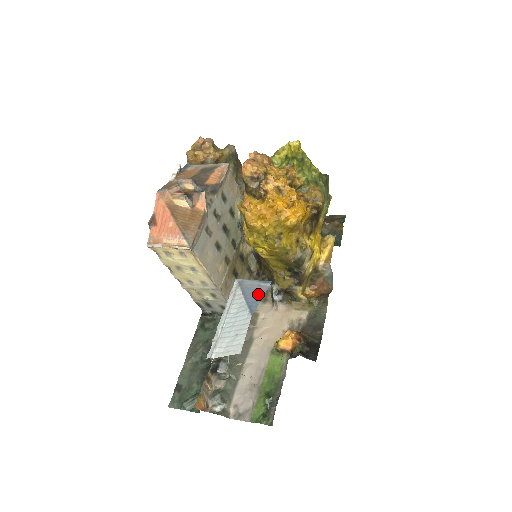
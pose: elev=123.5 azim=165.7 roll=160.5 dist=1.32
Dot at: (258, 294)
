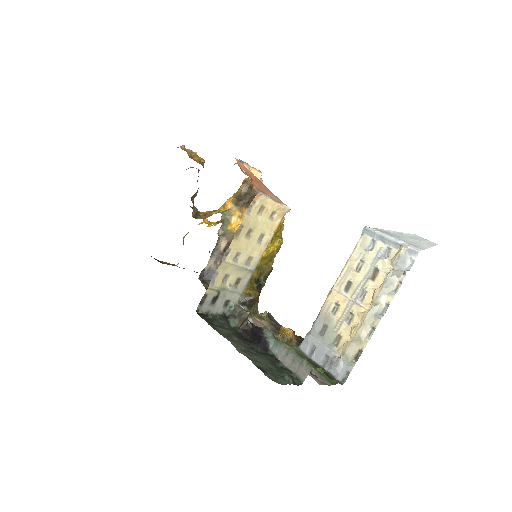
Dot at: occluded
